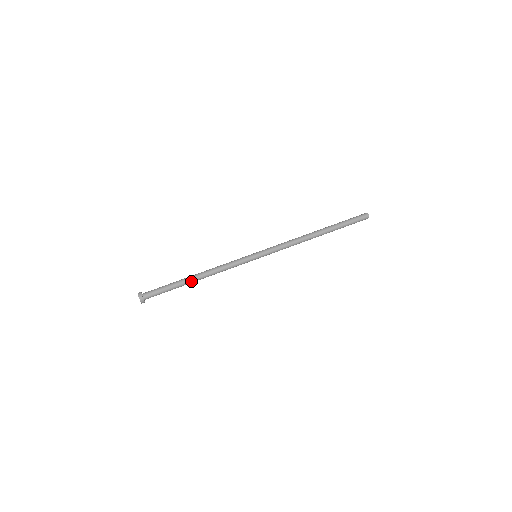
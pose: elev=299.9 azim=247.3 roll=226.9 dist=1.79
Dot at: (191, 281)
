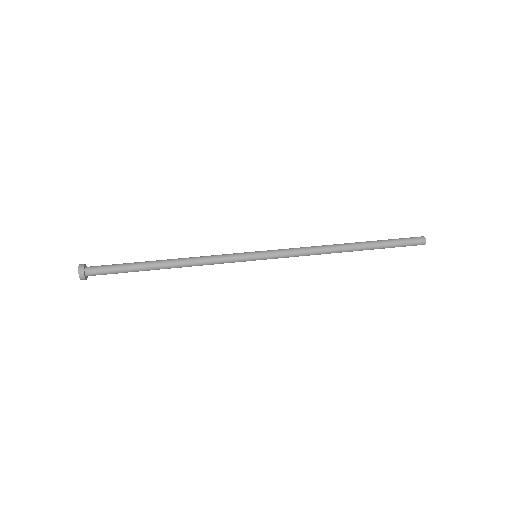
Dot at: (157, 267)
